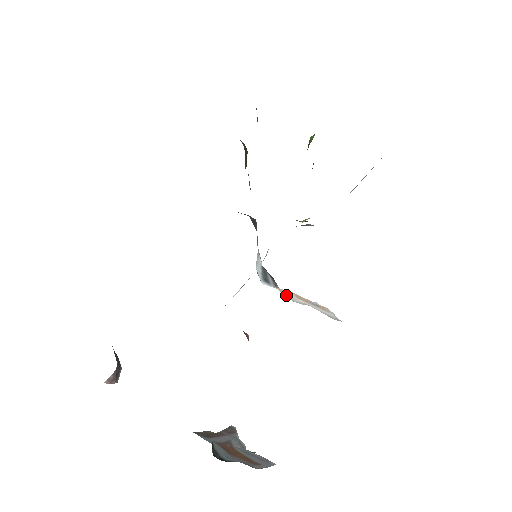
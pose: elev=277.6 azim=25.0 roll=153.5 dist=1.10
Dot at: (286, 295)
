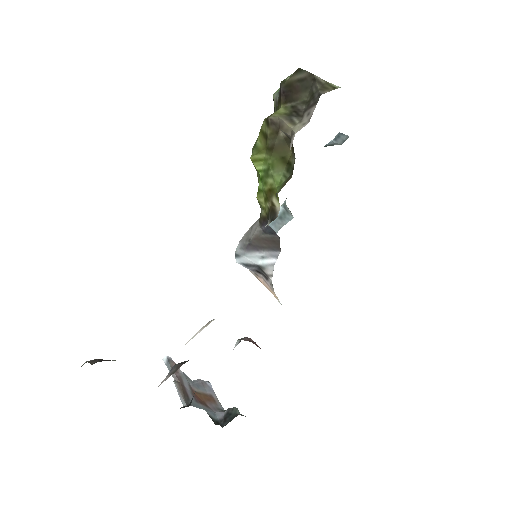
Dot at: (261, 281)
